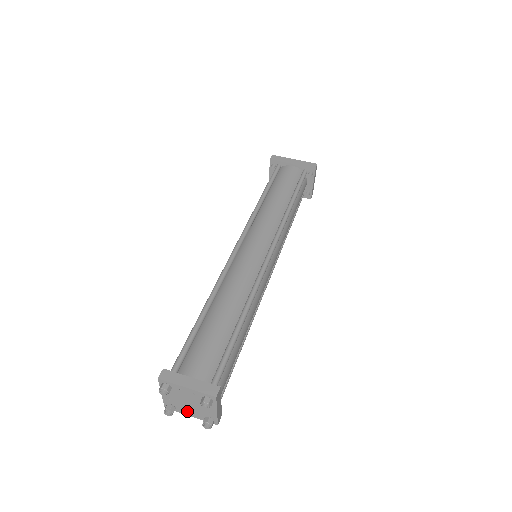
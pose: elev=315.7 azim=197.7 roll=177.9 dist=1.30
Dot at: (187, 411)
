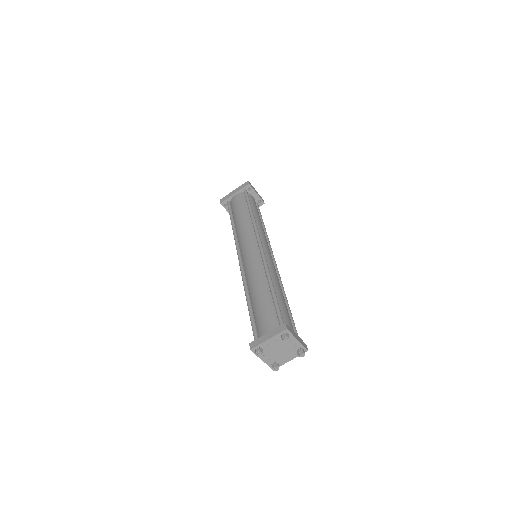
Dot at: (285, 359)
